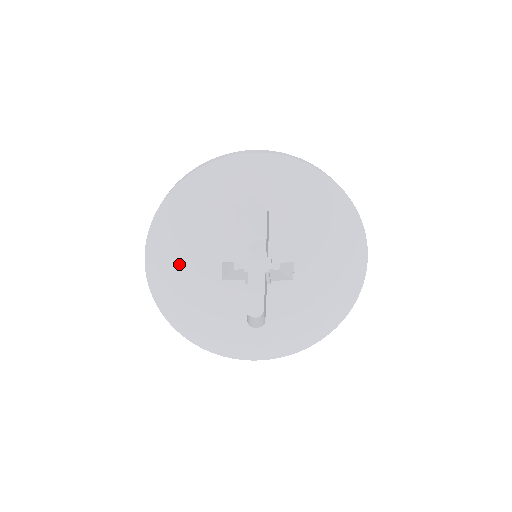
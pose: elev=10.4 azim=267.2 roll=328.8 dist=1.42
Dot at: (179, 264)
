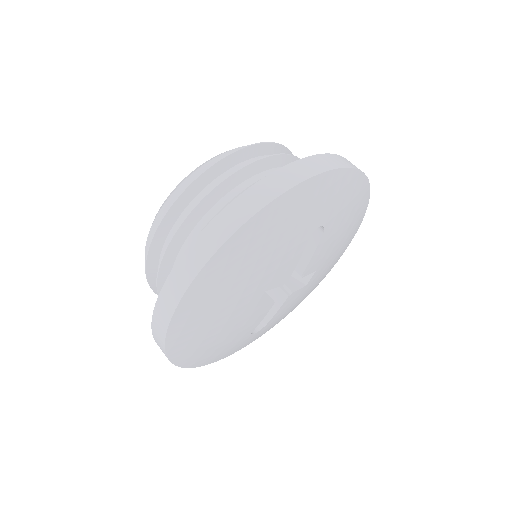
Dot at: (219, 306)
